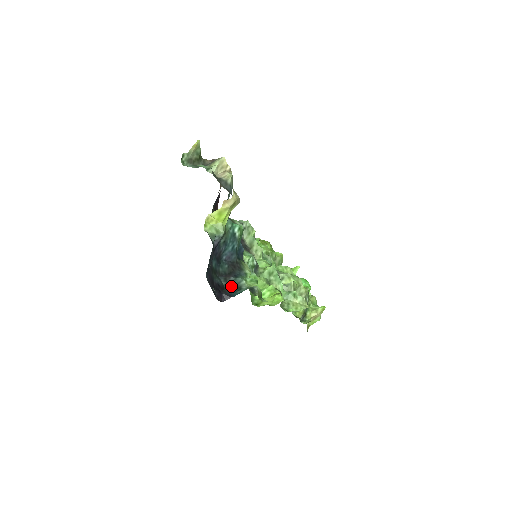
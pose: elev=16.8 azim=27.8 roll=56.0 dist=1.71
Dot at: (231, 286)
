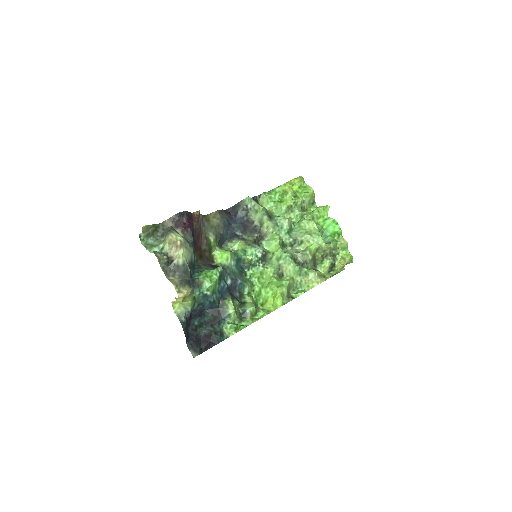
Dot at: (217, 331)
